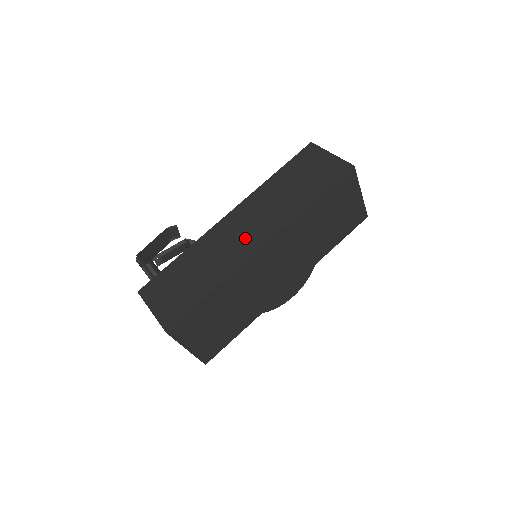
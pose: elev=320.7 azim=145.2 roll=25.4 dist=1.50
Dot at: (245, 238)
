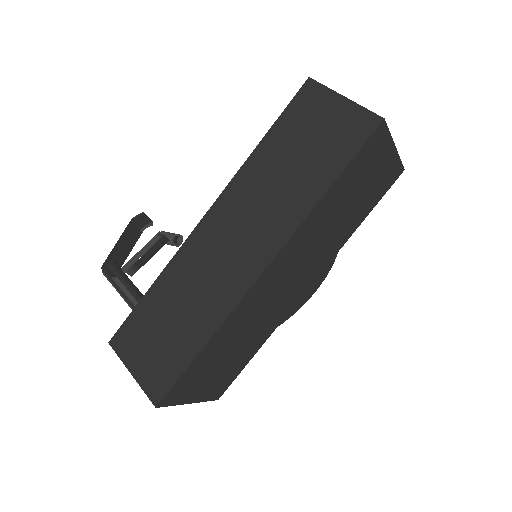
Dot at: (236, 257)
